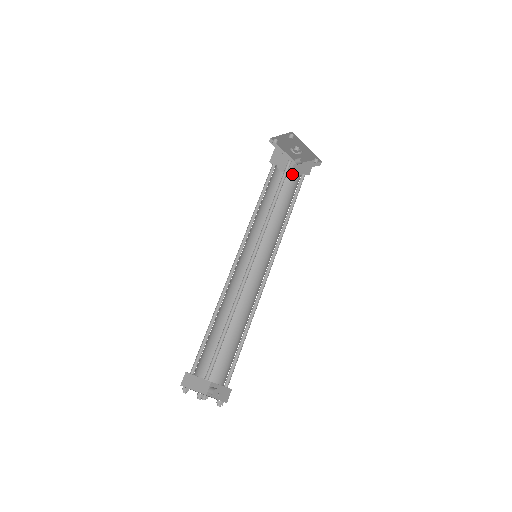
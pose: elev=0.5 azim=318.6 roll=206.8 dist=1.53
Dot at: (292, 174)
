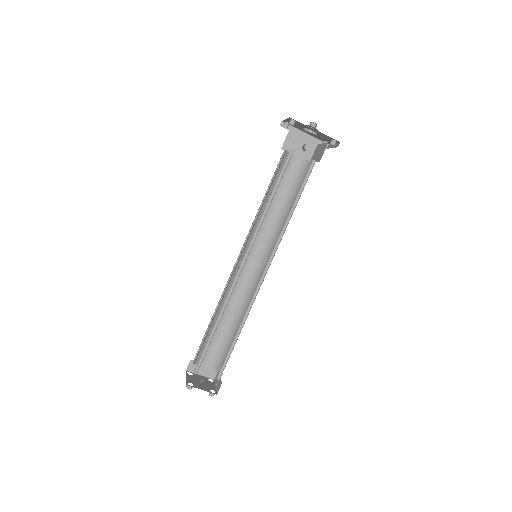
Dot at: (313, 157)
